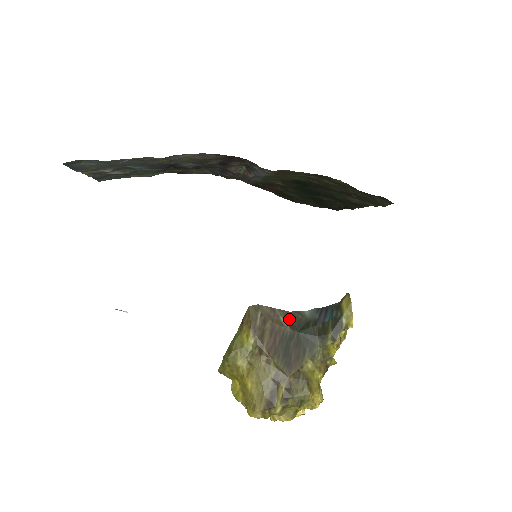
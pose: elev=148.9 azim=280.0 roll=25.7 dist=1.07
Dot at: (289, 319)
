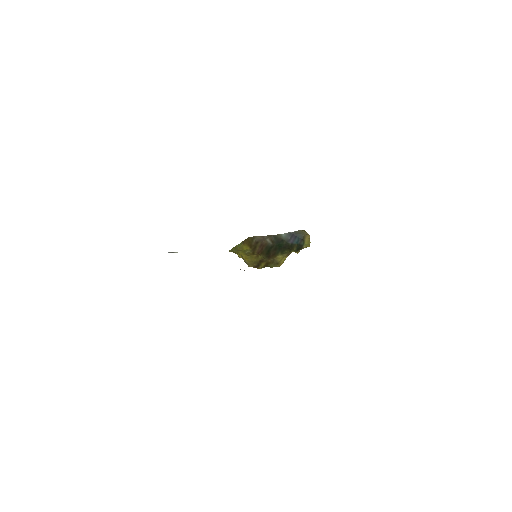
Dot at: (272, 239)
